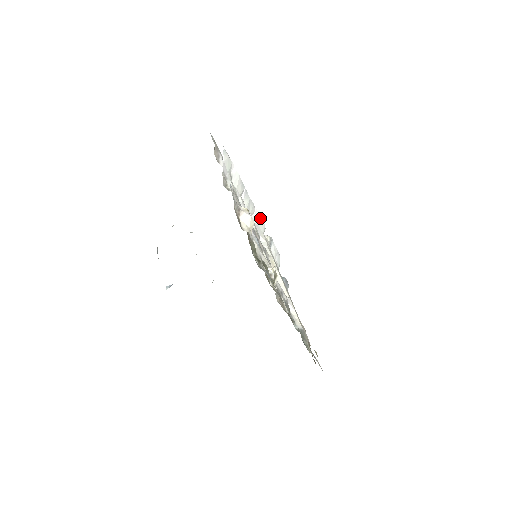
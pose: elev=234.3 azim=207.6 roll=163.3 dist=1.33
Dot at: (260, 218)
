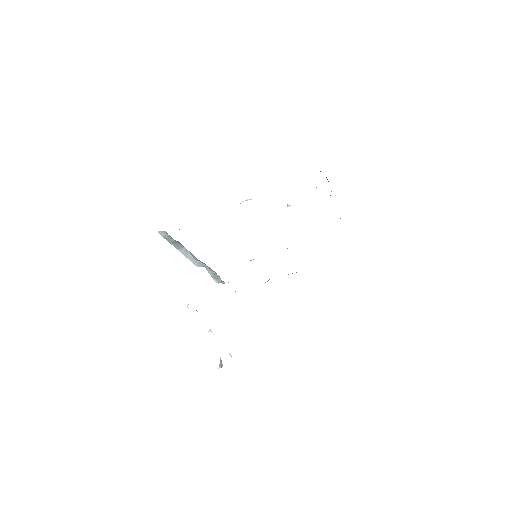
Dot at: occluded
